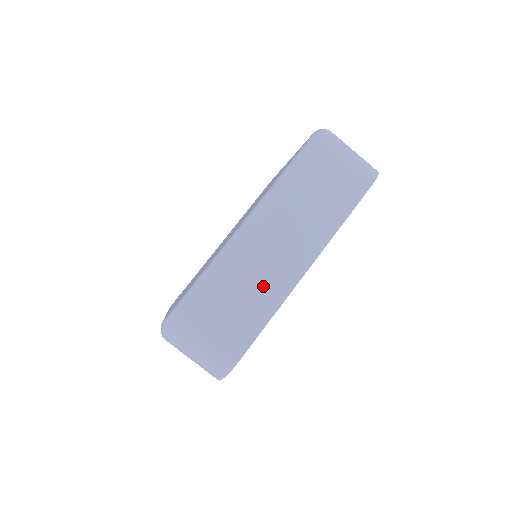
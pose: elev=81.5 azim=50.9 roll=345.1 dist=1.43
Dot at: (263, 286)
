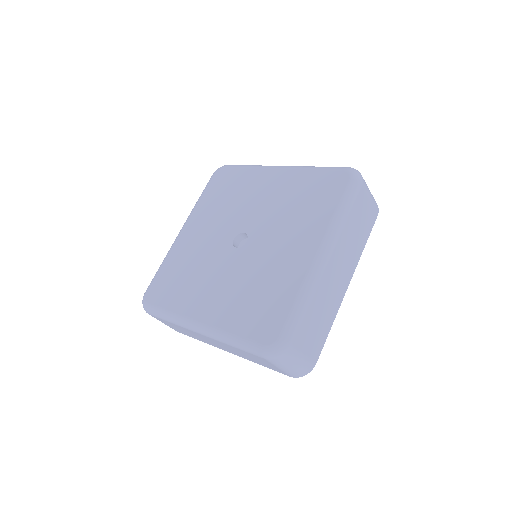
Dot at: (330, 303)
